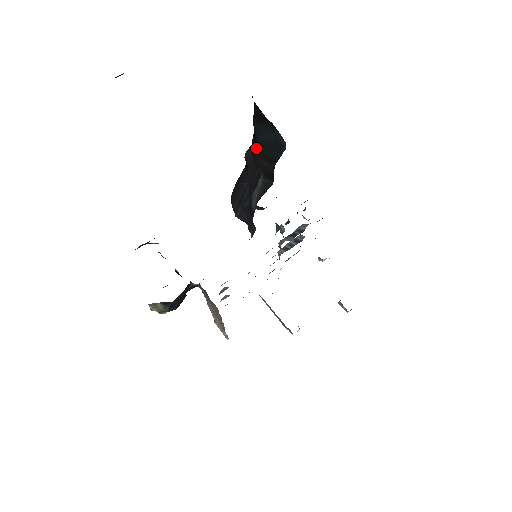
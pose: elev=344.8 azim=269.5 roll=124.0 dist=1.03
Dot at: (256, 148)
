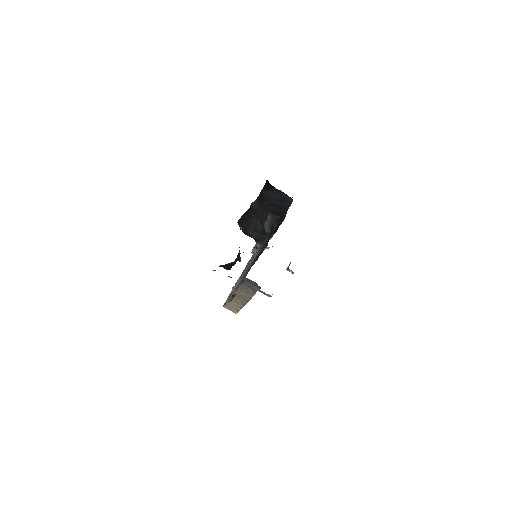
Dot at: (263, 201)
